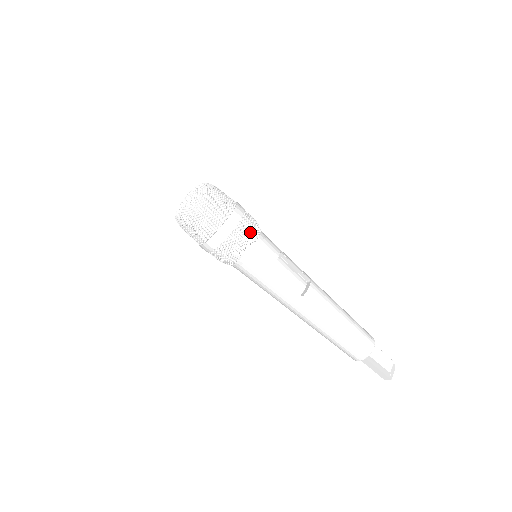
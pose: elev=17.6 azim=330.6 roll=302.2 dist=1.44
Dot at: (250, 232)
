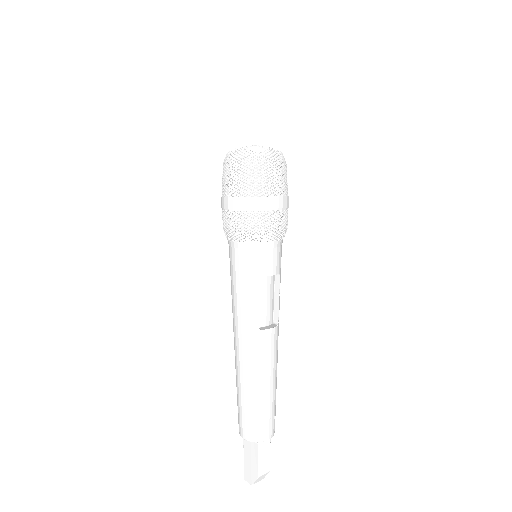
Dot at: (277, 228)
